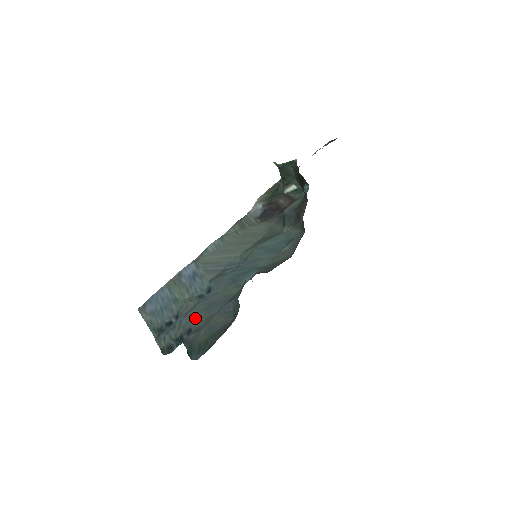
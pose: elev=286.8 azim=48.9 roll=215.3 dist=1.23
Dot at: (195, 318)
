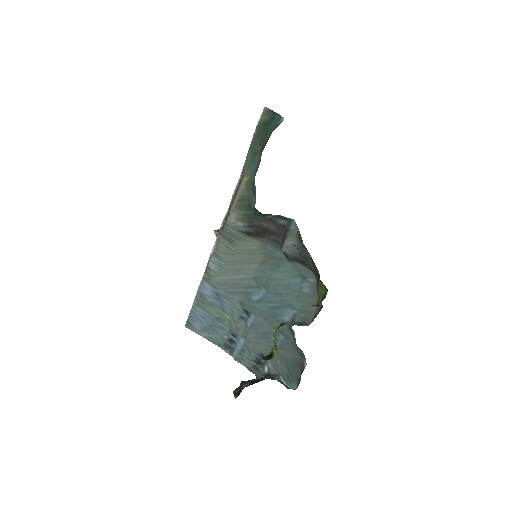
Dot at: (259, 345)
